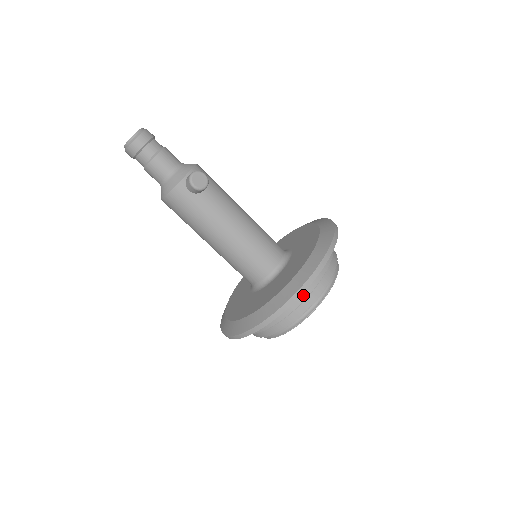
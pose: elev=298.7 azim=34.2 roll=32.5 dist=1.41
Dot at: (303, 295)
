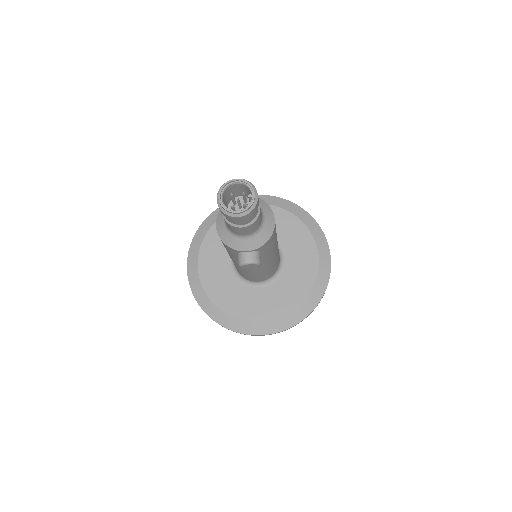
Dot at: occluded
